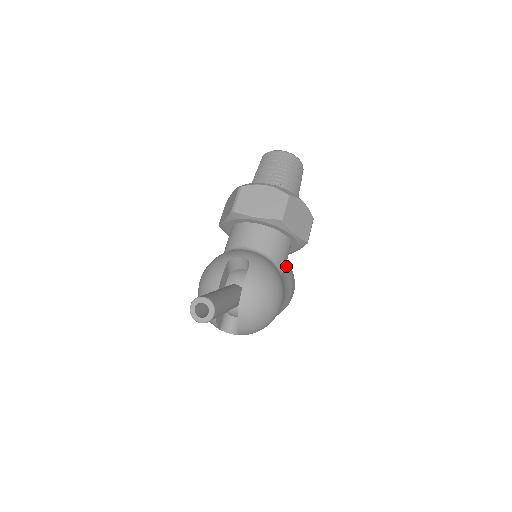
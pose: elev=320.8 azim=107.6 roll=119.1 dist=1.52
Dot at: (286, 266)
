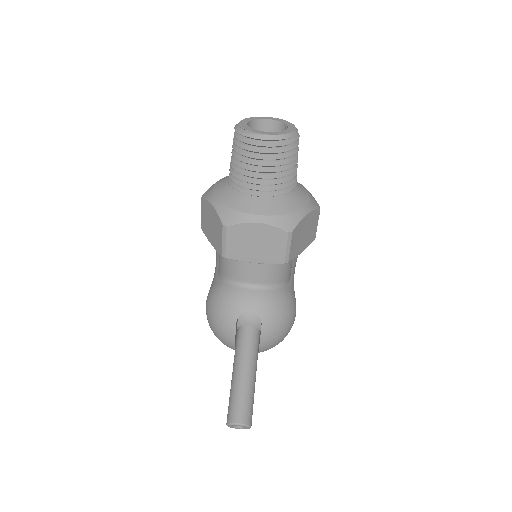
Dot at: occluded
